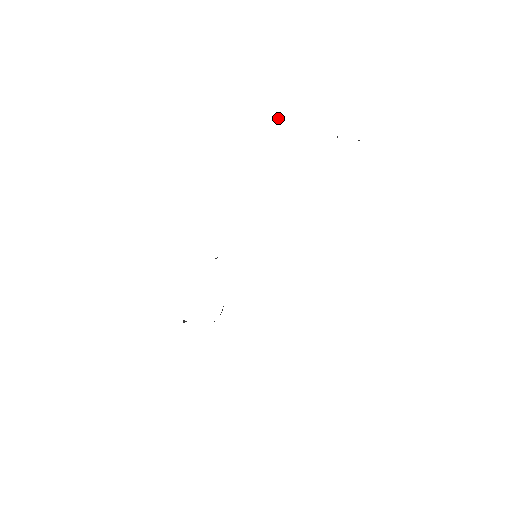
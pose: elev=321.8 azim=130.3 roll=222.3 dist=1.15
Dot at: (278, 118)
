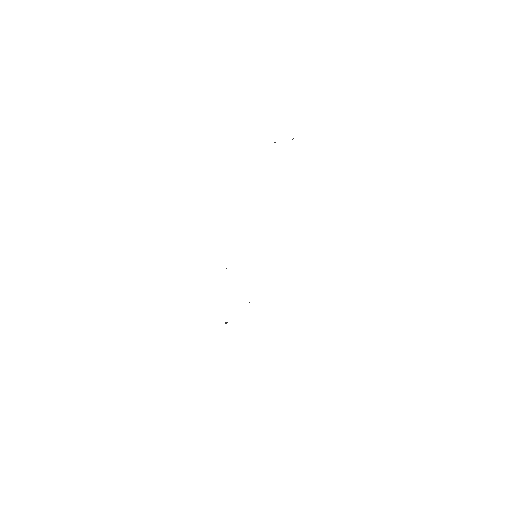
Dot at: occluded
